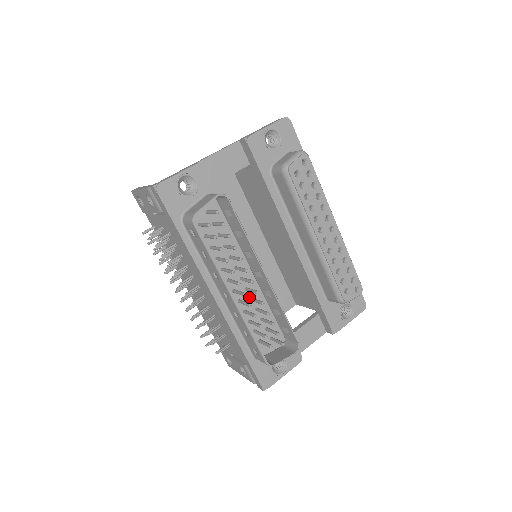
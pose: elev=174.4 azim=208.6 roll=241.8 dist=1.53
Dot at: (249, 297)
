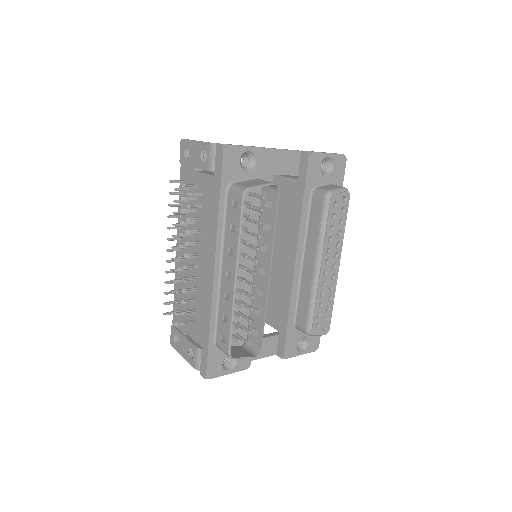
Dot at: (240, 287)
